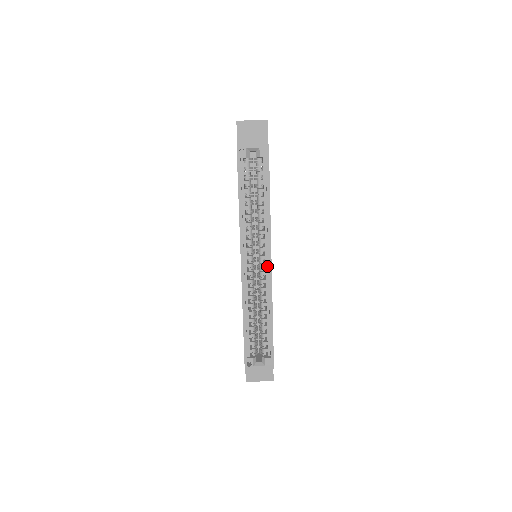
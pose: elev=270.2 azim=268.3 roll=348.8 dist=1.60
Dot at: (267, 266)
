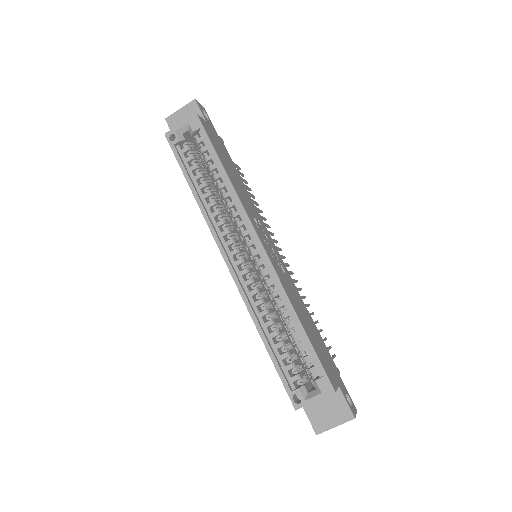
Dot at: (260, 252)
